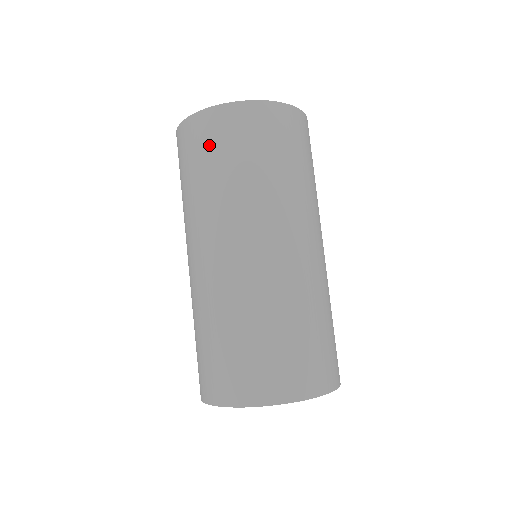
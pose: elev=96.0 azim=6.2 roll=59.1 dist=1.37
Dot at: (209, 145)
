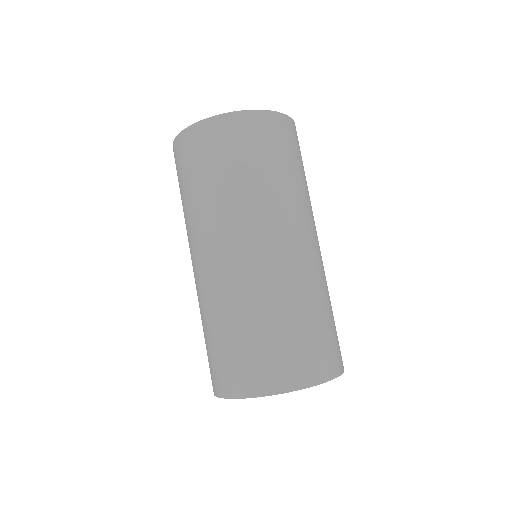
Dot at: (231, 147)
